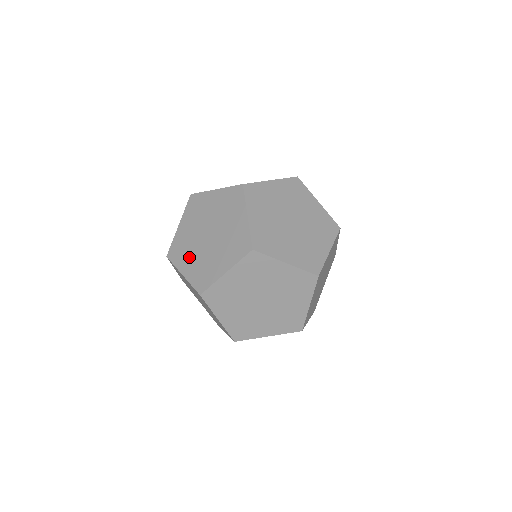
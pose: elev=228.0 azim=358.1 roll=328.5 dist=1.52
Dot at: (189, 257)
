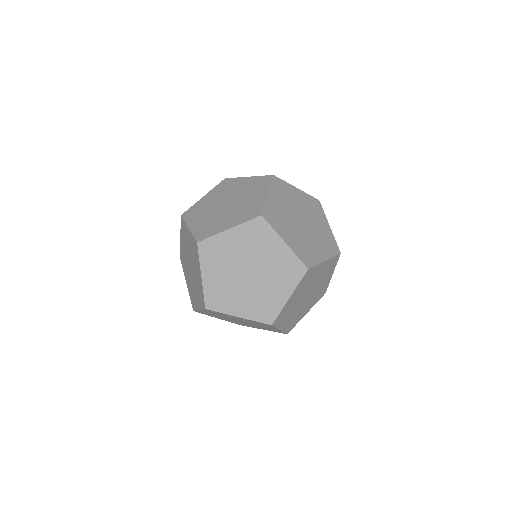
Dot at: (201, 217)
